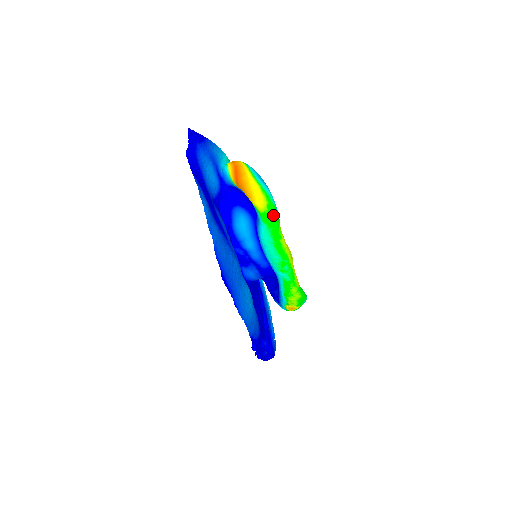
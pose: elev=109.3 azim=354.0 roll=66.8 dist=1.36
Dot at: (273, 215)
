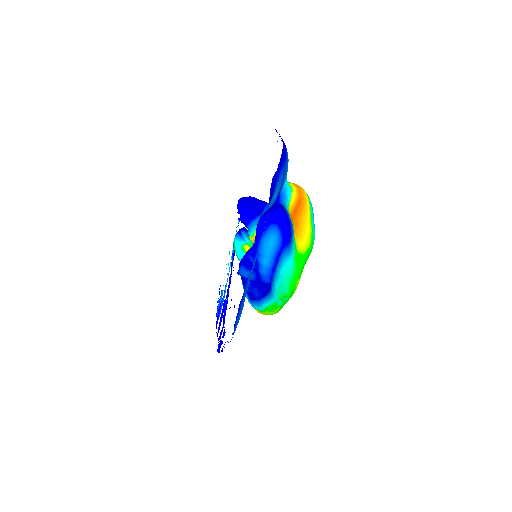
Dot at: (306, 259)
